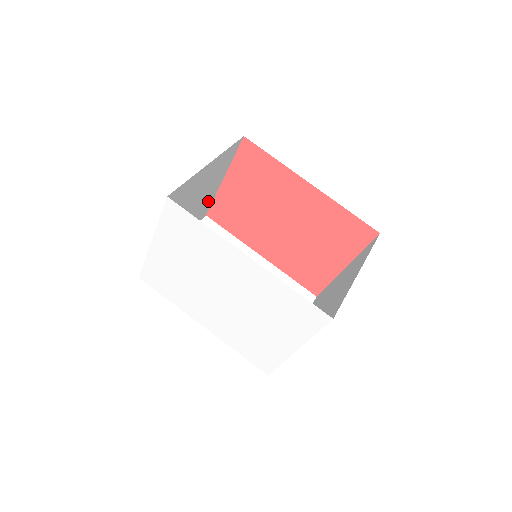
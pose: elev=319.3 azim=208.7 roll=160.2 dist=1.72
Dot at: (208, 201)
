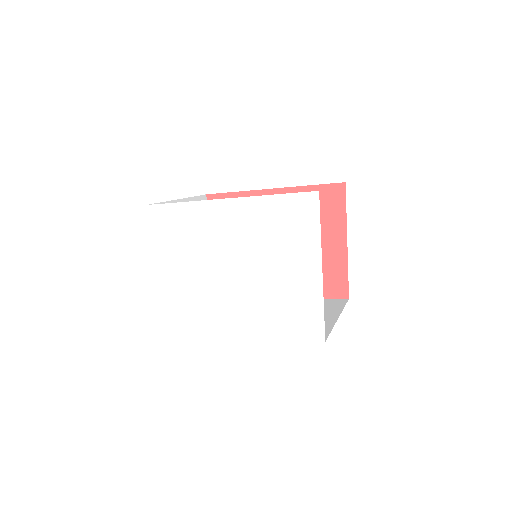
Dot at: occluded
